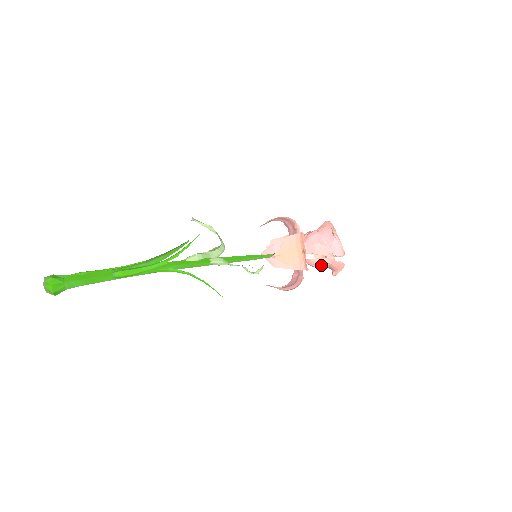
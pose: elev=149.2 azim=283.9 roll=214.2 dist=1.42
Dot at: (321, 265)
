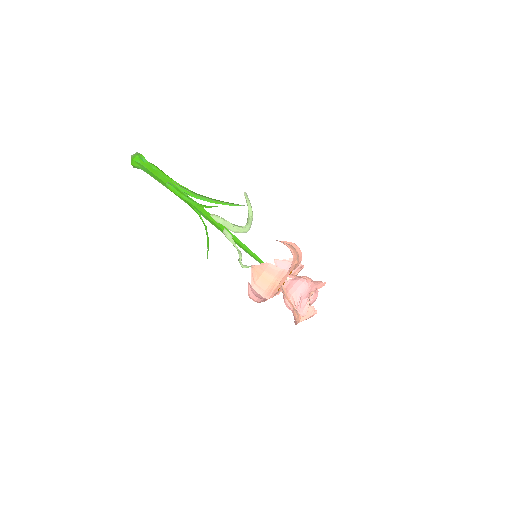
Dot at: (287, 306)
